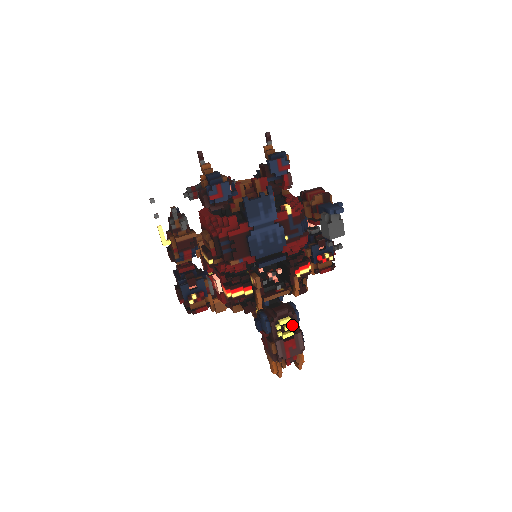
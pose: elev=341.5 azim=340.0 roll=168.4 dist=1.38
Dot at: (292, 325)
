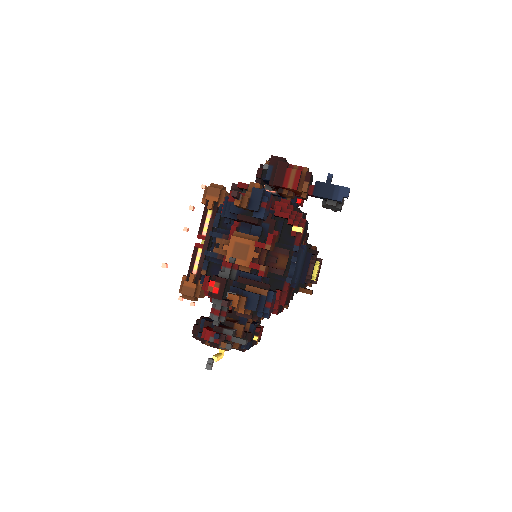
Dot at: occluded
